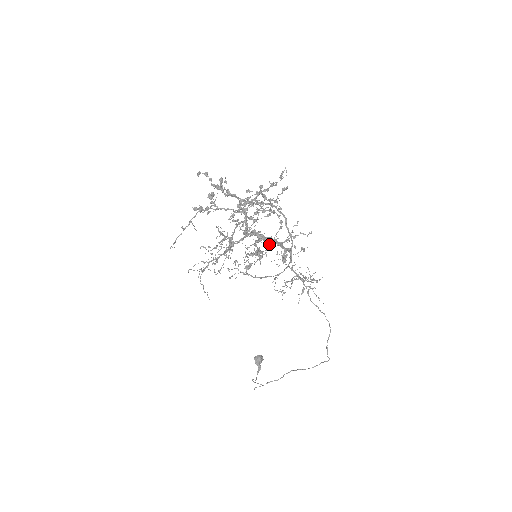
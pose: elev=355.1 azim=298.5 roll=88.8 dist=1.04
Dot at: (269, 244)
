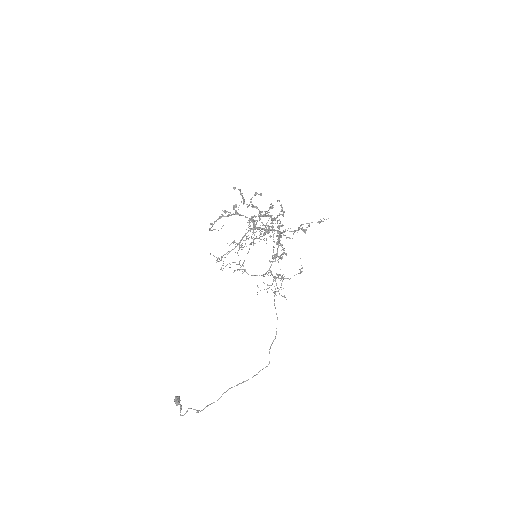
Dot at: (276, 243)
